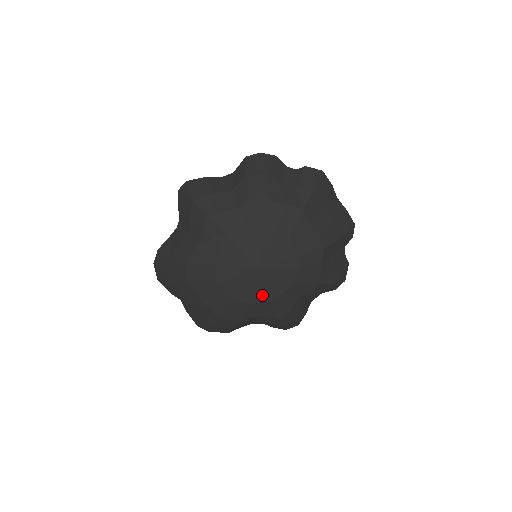
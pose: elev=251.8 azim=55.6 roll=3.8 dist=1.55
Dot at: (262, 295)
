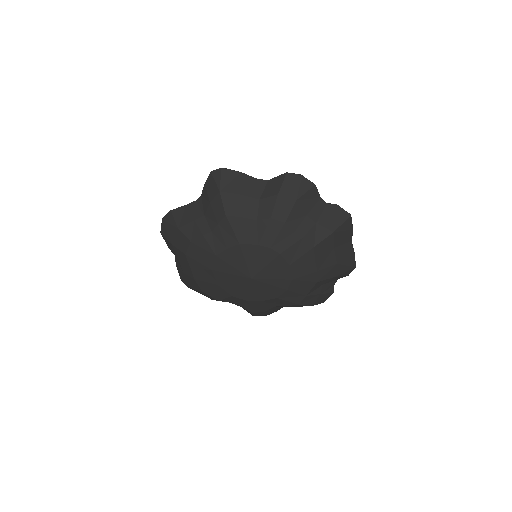
Dot at: (245, 295)
